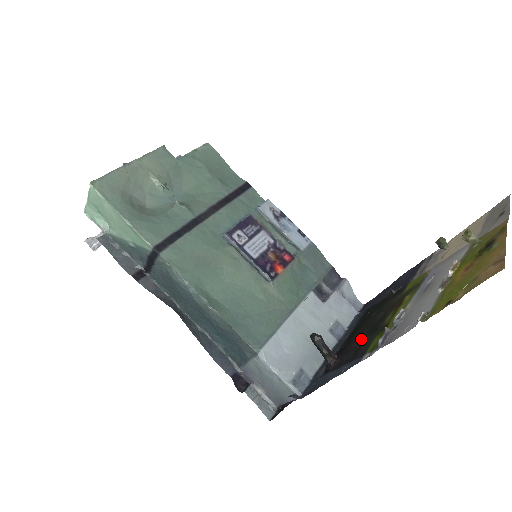
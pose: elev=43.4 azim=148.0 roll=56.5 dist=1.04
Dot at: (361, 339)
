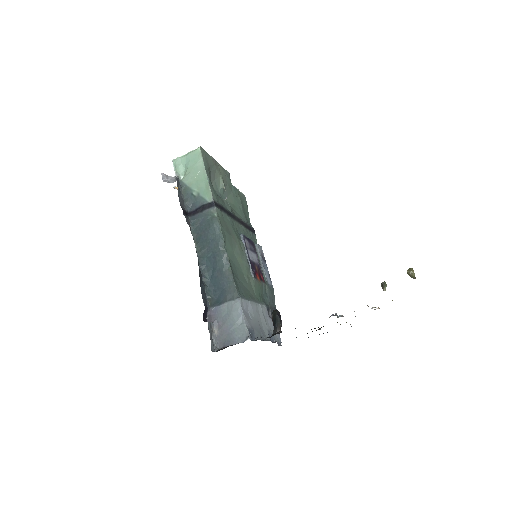
Dot at: occluded
